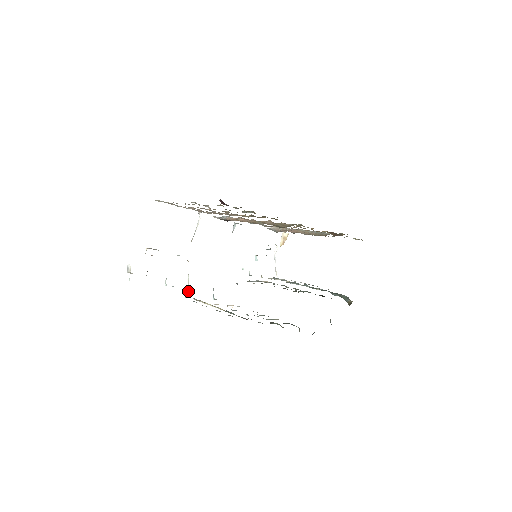
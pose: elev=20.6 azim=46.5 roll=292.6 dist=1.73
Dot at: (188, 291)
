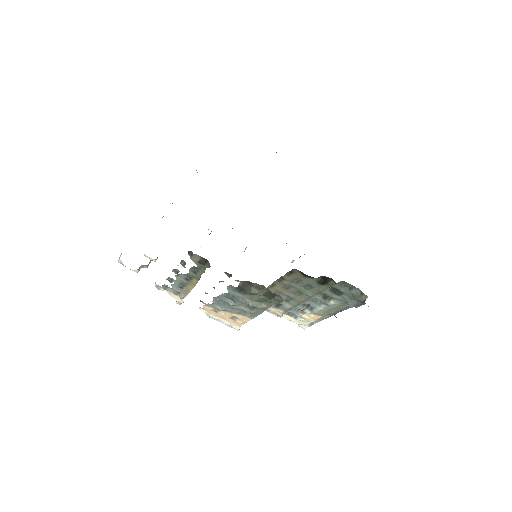
Dot at: occluded
